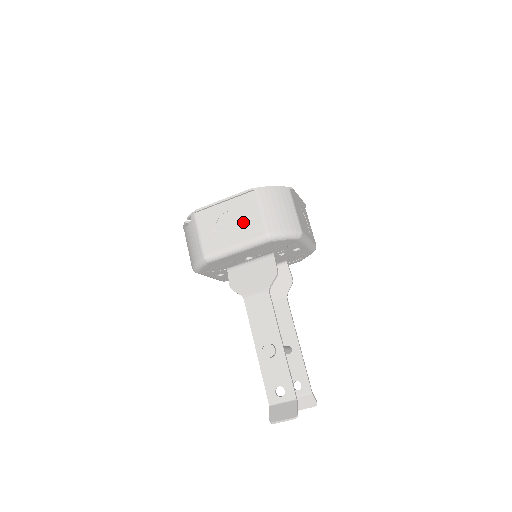
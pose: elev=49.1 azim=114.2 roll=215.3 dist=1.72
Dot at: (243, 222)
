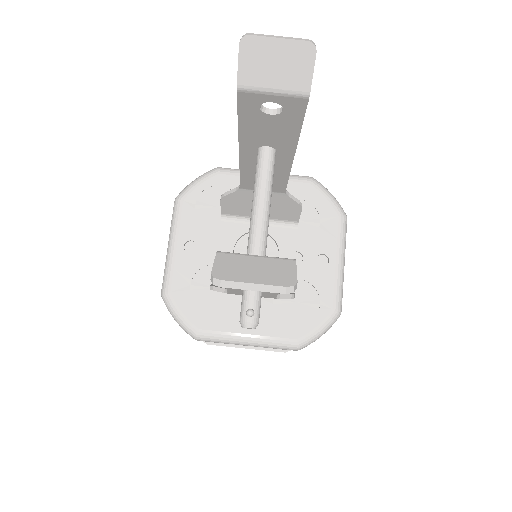
Dot at: occluded
